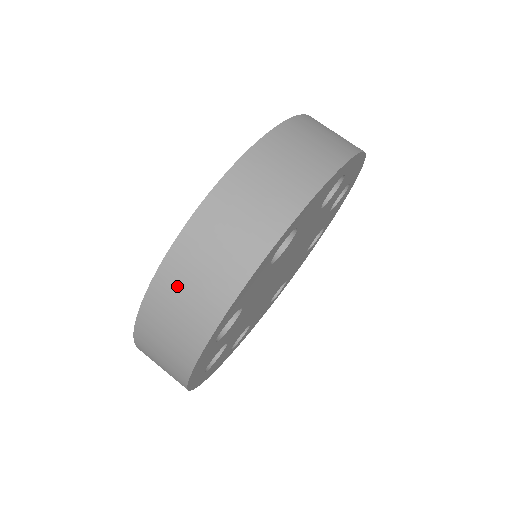
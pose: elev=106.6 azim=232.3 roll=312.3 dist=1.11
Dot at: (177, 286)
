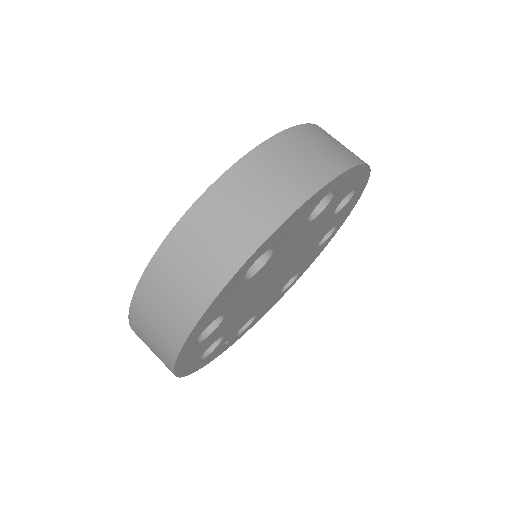
Dot at: (239, 192)
